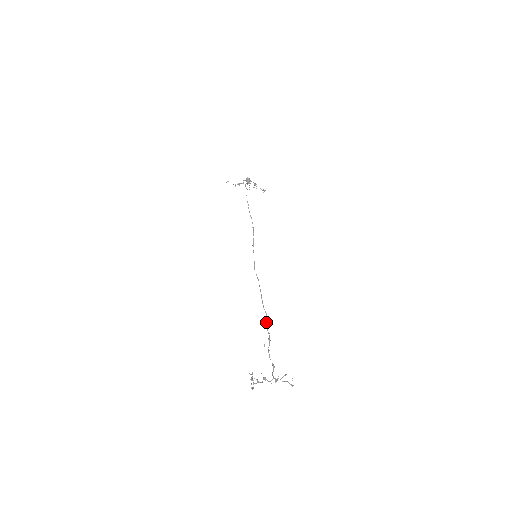
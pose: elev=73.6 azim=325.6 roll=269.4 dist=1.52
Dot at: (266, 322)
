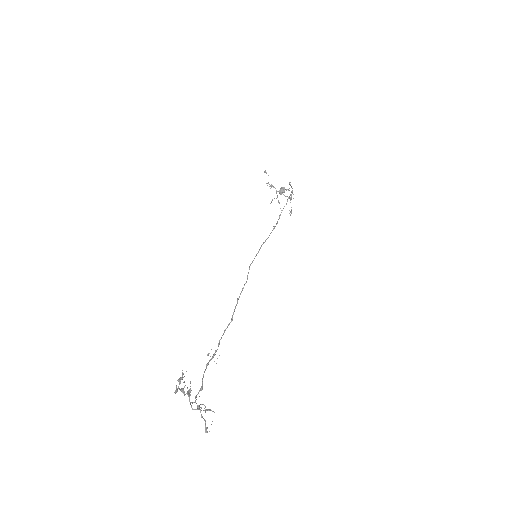
Dot at: (224, 330)
